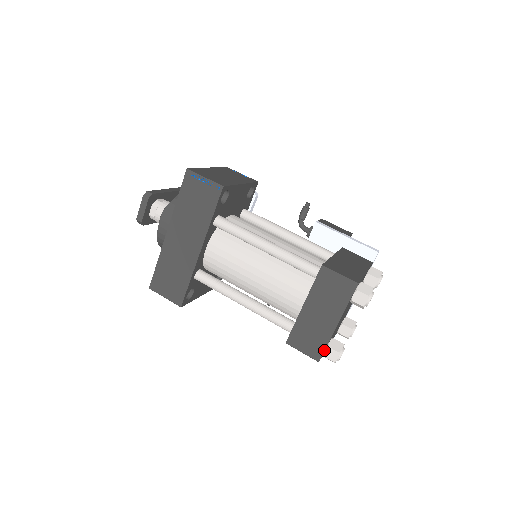
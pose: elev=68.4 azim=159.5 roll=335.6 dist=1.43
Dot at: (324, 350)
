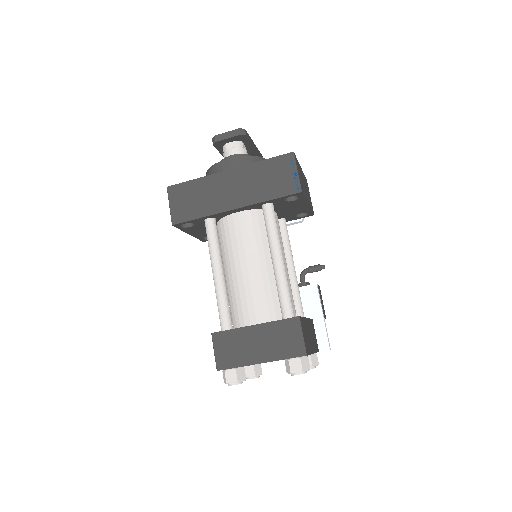
Dot at: (231, 368)
